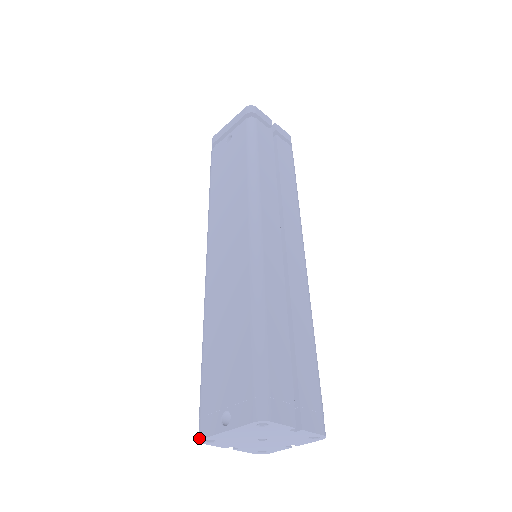
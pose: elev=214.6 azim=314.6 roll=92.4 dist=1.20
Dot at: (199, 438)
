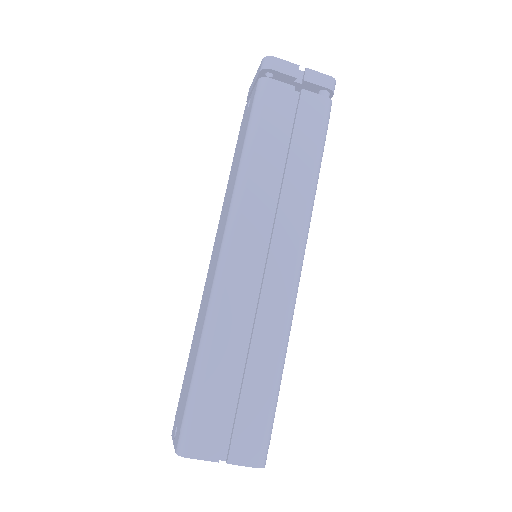
Dot at: (172, 433)
